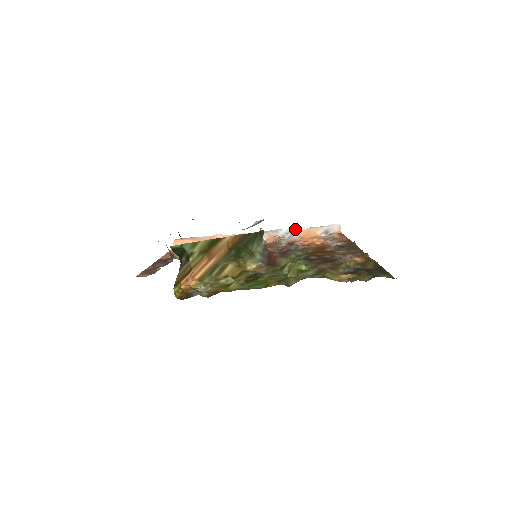
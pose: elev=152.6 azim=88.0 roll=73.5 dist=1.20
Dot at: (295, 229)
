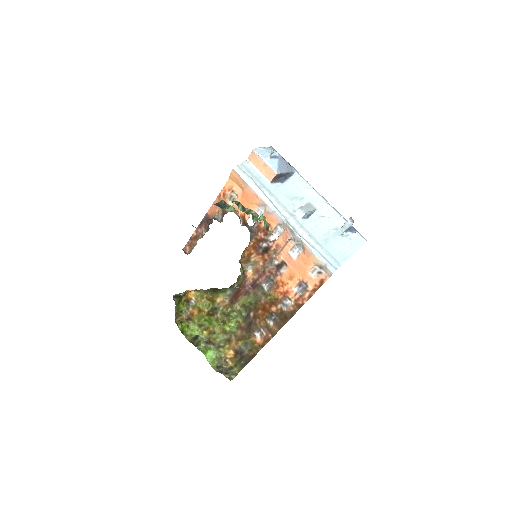
Dot at: (304, 244)
